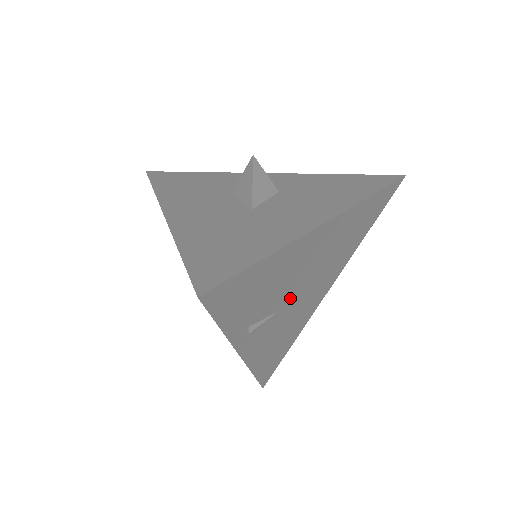
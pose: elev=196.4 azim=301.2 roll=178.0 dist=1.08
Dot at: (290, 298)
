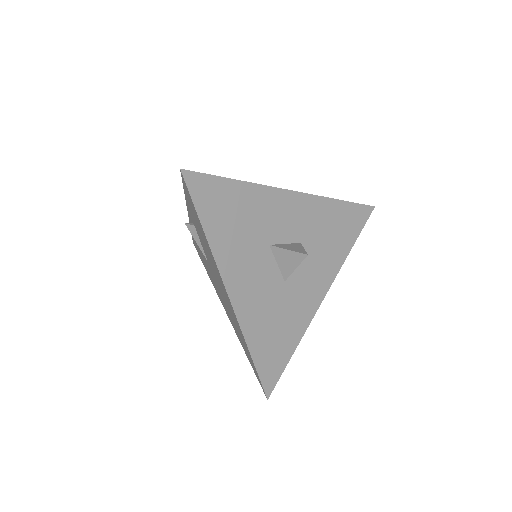
Dot at: occluded
